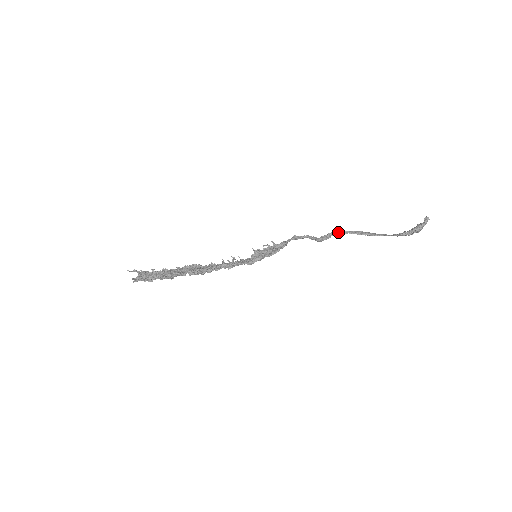
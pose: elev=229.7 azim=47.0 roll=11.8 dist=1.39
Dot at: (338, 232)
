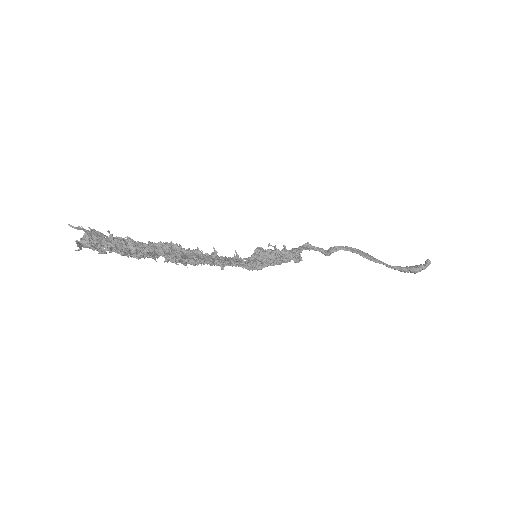
Dot at: (346, 248)
